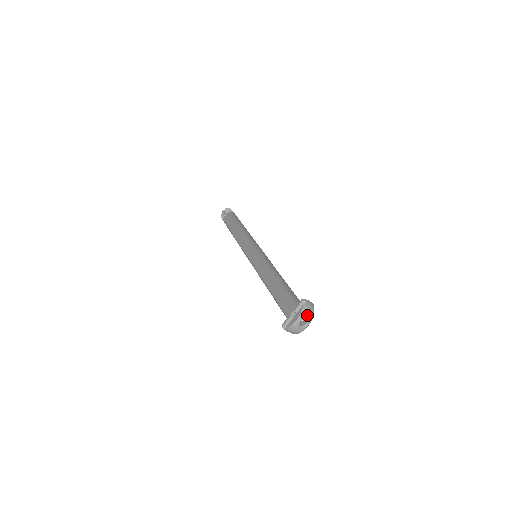
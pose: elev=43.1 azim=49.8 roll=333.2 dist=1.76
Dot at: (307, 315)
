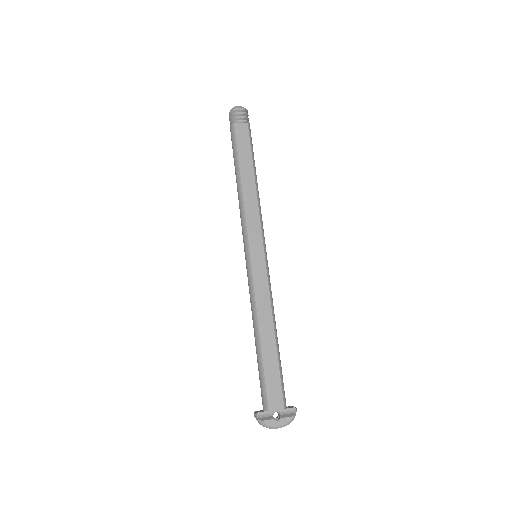
Dot at: occluded
